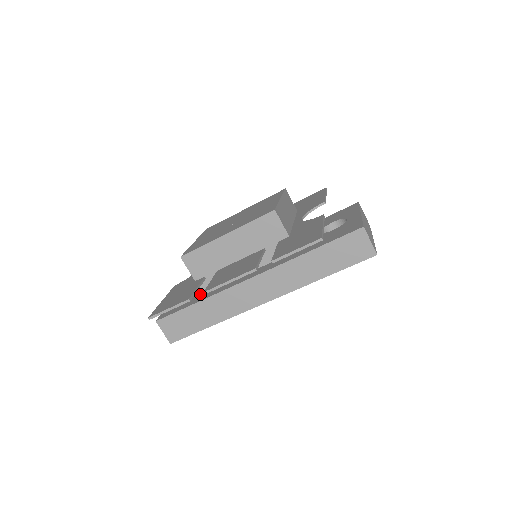
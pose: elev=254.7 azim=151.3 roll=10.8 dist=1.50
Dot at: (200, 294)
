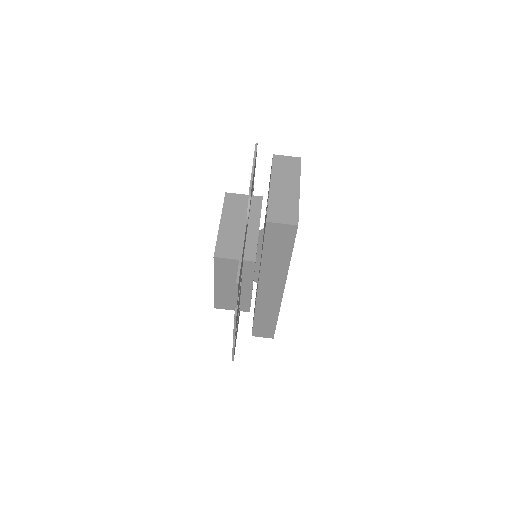
Dot at: occluded
